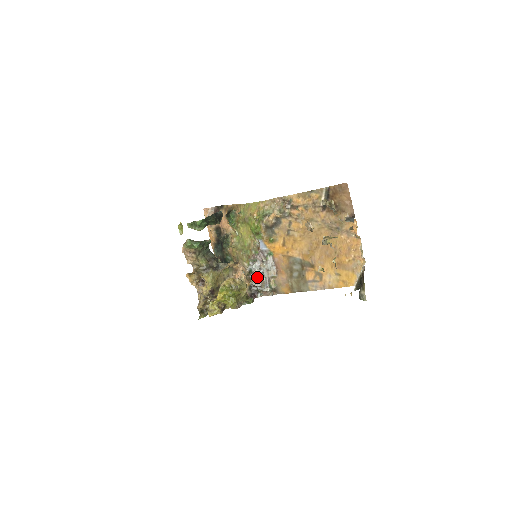
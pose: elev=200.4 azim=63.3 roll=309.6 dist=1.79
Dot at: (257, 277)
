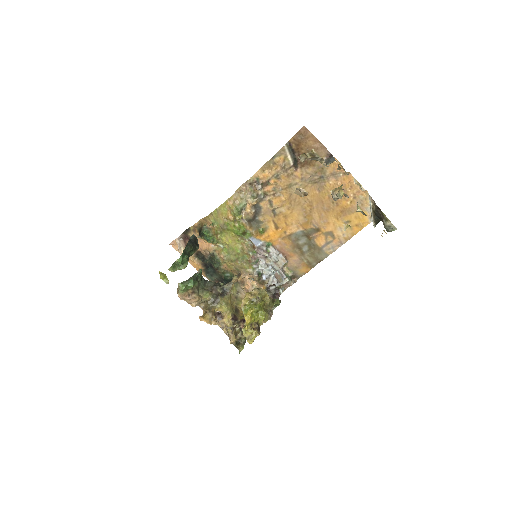
Dot at: (269, 275)
